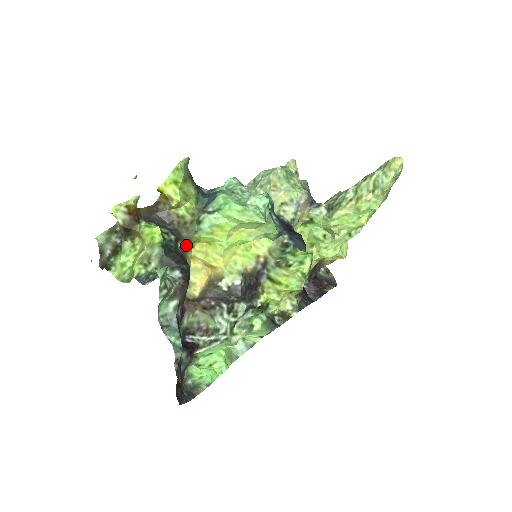
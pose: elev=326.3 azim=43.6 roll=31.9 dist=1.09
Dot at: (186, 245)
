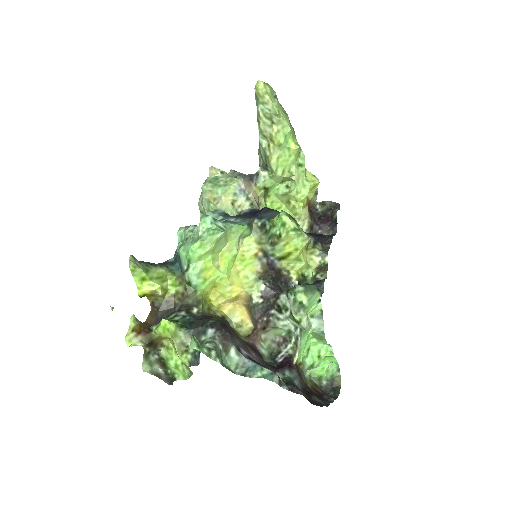
Dot at: (199, 307)
